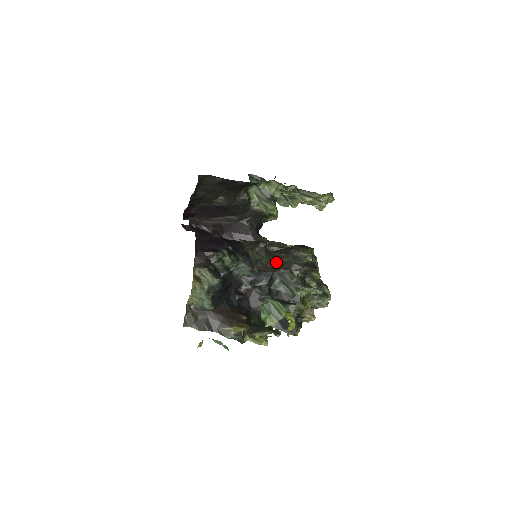
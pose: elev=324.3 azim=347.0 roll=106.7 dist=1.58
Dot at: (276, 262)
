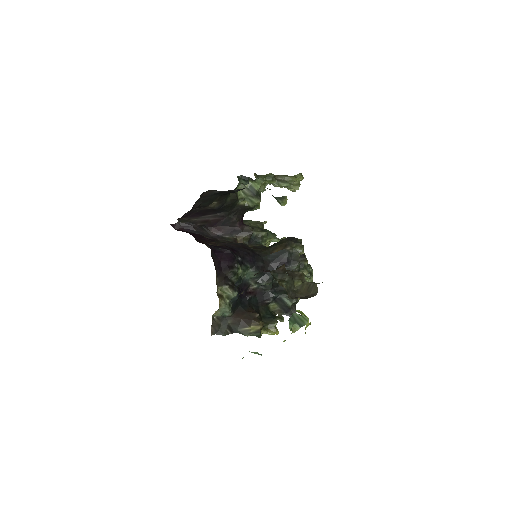
Dot at: (299, 284)
